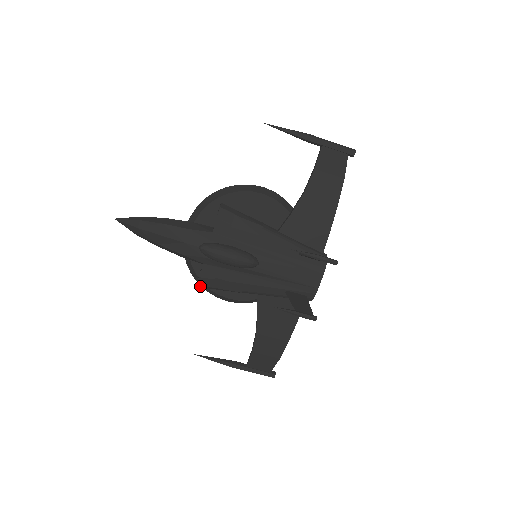
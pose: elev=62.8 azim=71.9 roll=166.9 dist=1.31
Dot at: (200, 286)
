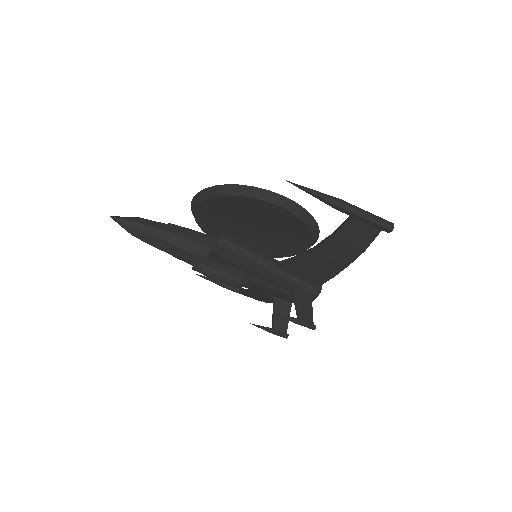
Dot at: occluded
